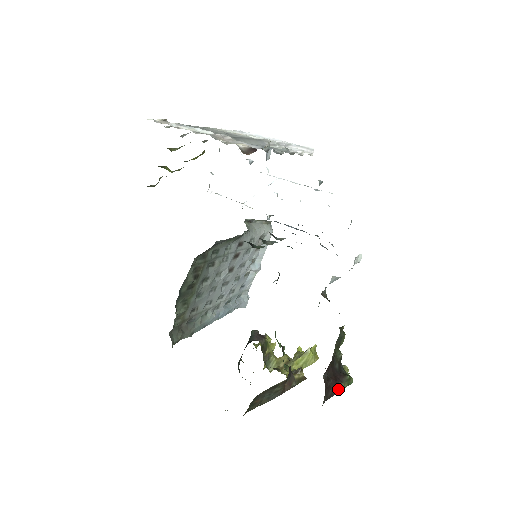
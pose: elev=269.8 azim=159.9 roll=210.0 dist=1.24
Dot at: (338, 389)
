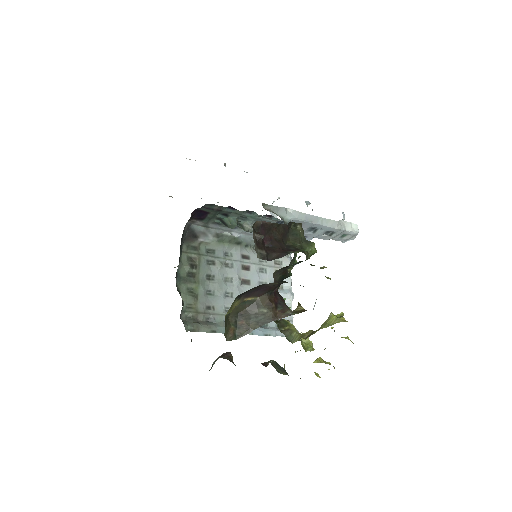
Dot at: (286, 254)
